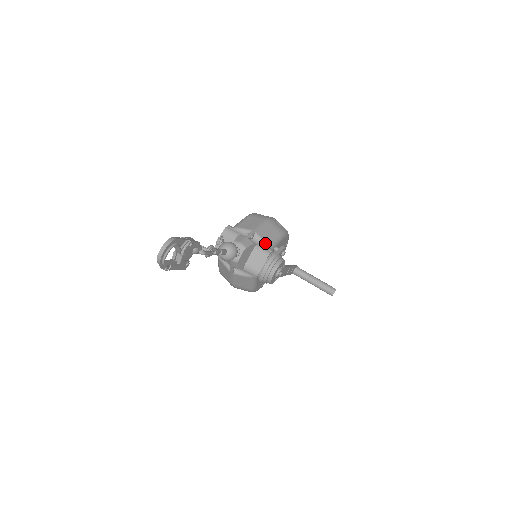
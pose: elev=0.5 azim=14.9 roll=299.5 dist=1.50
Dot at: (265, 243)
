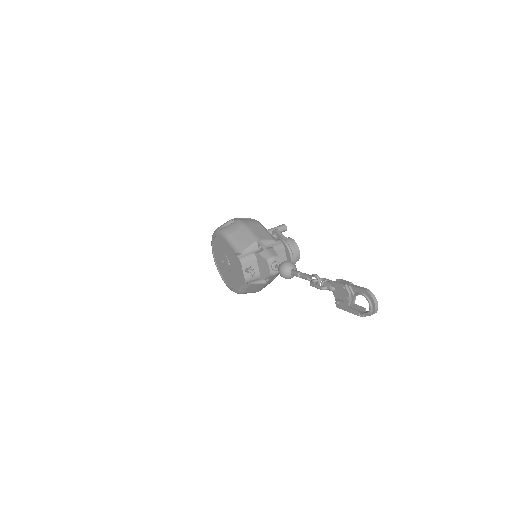
Dot at: (272, 240)
